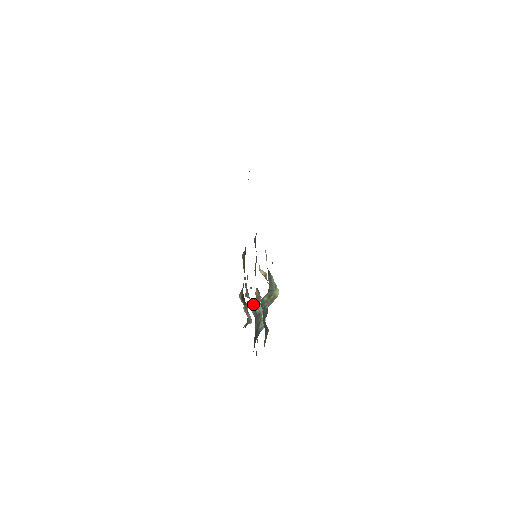
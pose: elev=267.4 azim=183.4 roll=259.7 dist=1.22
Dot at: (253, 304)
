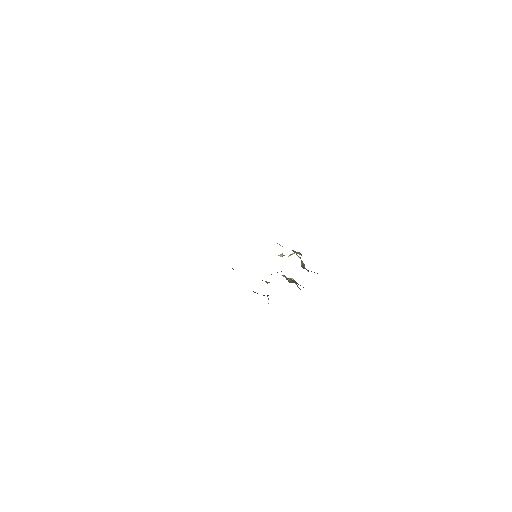
Dot at: occluded
